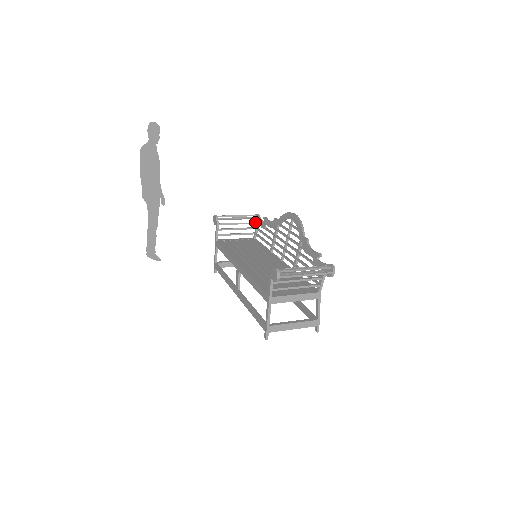
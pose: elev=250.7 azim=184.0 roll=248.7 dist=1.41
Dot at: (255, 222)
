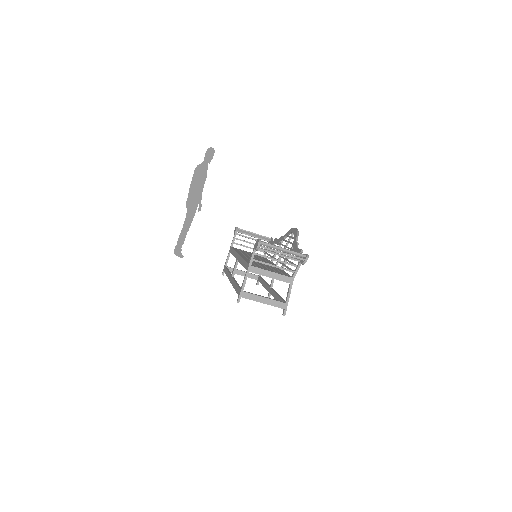
Dot at: occluded
